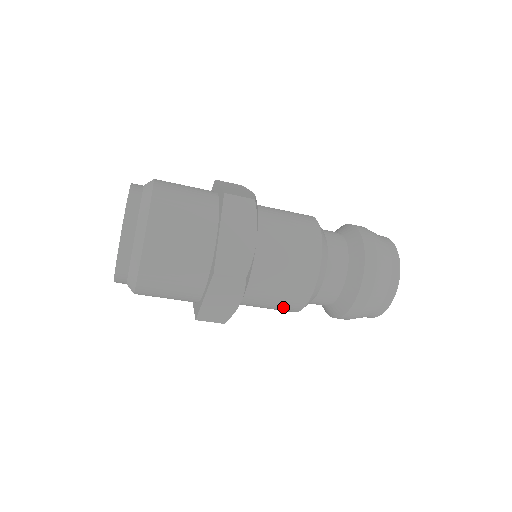
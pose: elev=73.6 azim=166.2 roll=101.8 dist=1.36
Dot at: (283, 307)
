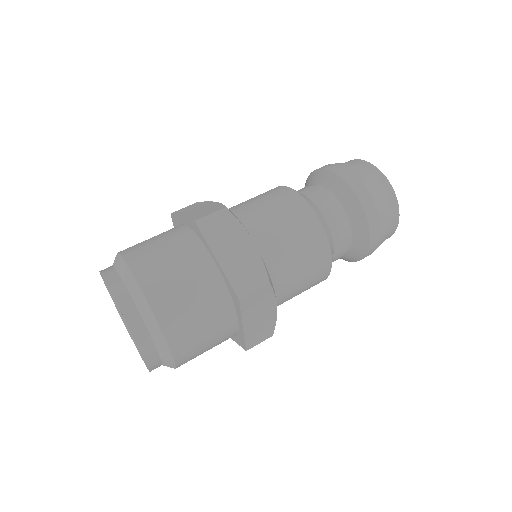
Dot at: (312, 284)
